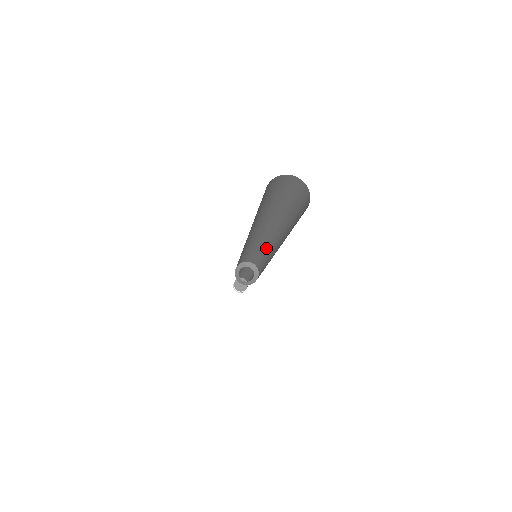
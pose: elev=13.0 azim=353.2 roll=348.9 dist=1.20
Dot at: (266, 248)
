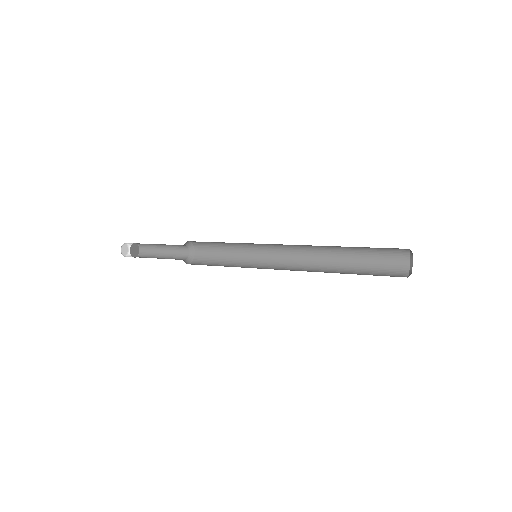
Dot at: (256, 247)
